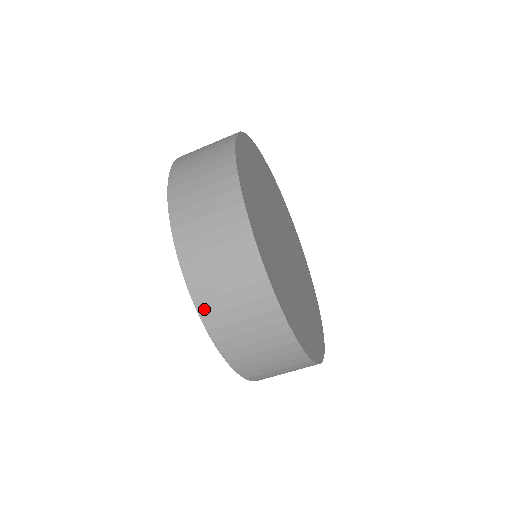
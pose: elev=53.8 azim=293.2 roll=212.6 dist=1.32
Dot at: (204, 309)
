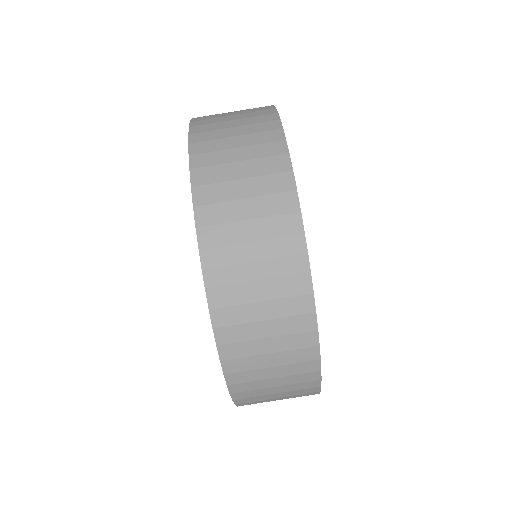
Dot at: (225, 336)
